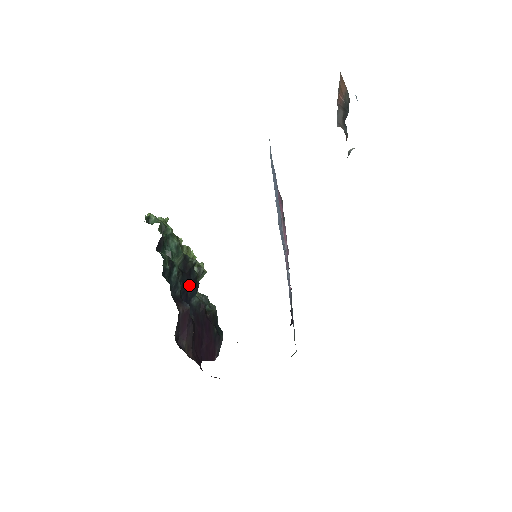
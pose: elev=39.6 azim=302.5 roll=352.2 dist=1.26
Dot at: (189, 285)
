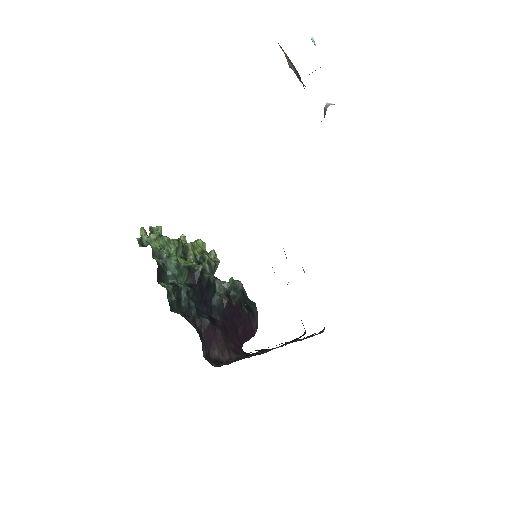
Dot at: (204, 292)
